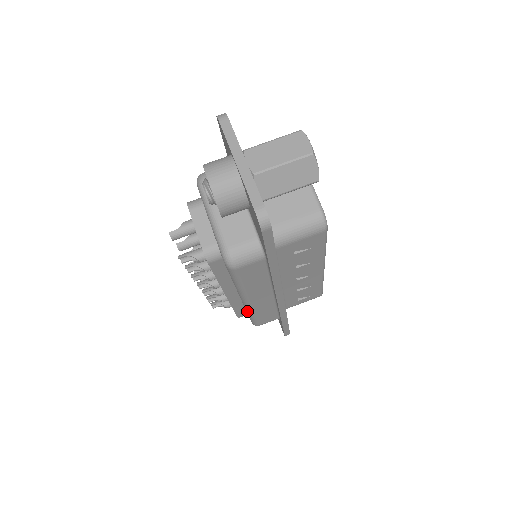
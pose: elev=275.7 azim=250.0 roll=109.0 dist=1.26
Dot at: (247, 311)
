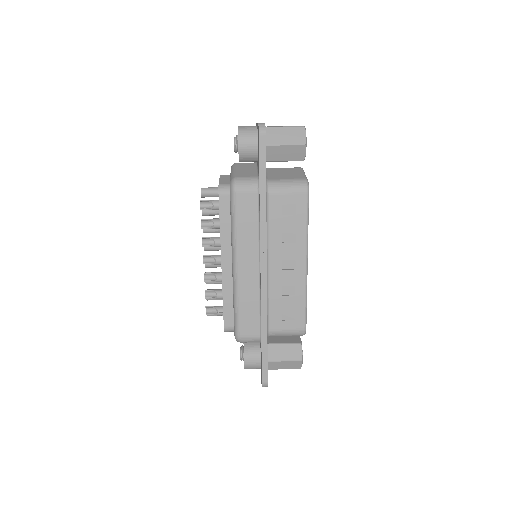
Dot at: (234, 295)
